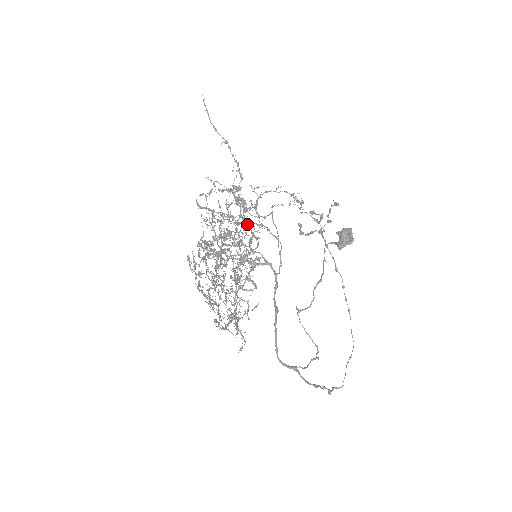
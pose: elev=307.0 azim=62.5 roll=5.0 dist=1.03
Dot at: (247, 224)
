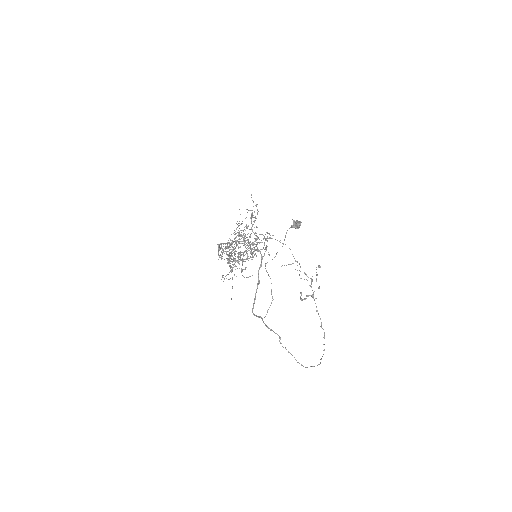
Dot at: (256, 240)
